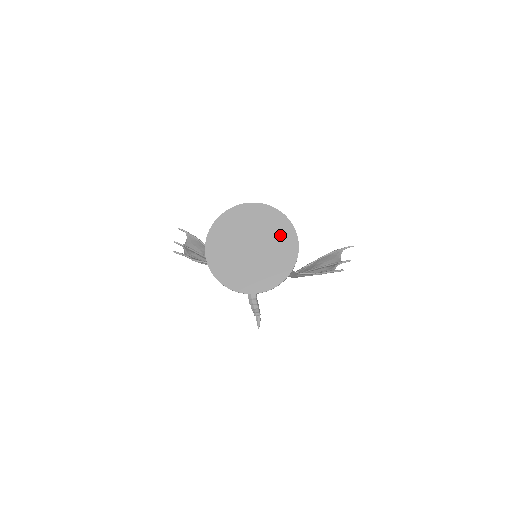
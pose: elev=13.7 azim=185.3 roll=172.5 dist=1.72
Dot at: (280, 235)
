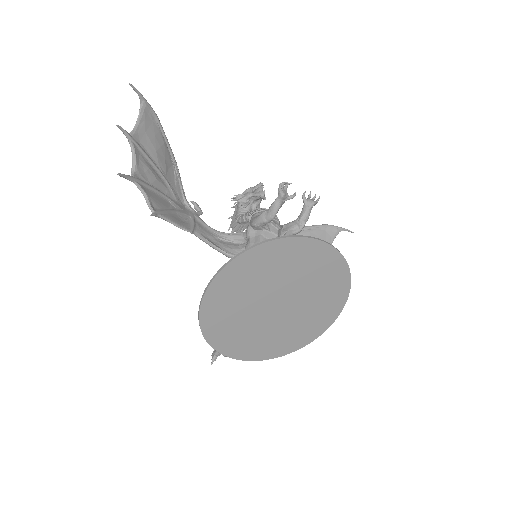
Dot at: (325, 301)
